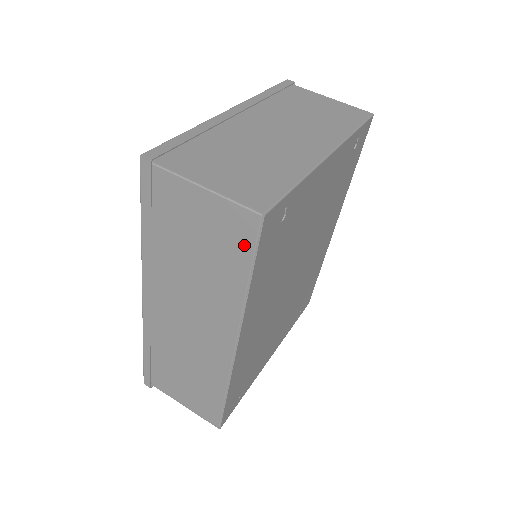
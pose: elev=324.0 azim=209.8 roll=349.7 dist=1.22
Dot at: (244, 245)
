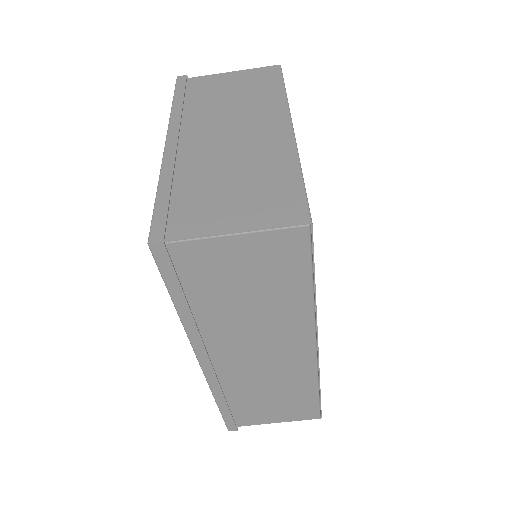
Dot at: (298, 260)
